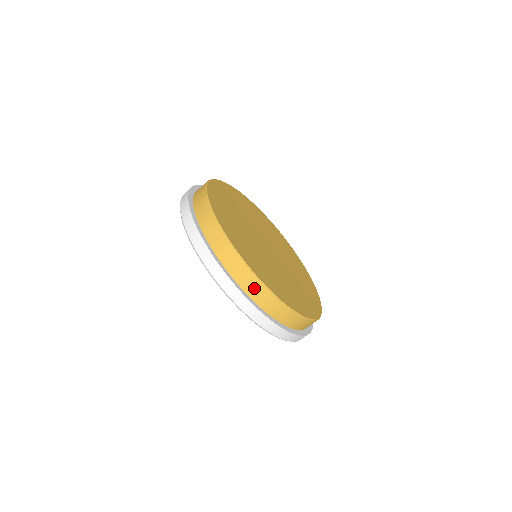
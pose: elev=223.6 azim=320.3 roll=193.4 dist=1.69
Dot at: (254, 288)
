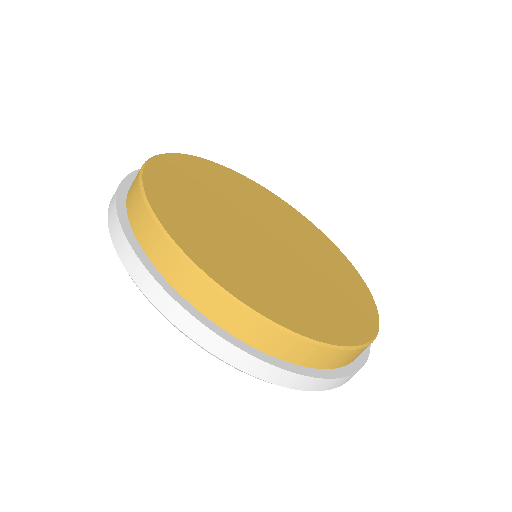
Dot at: (217, 306)
